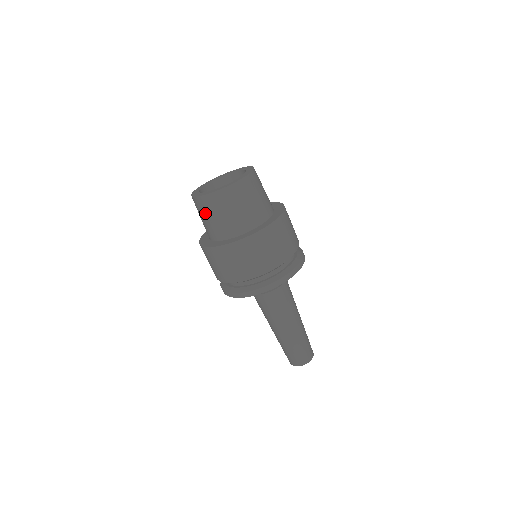
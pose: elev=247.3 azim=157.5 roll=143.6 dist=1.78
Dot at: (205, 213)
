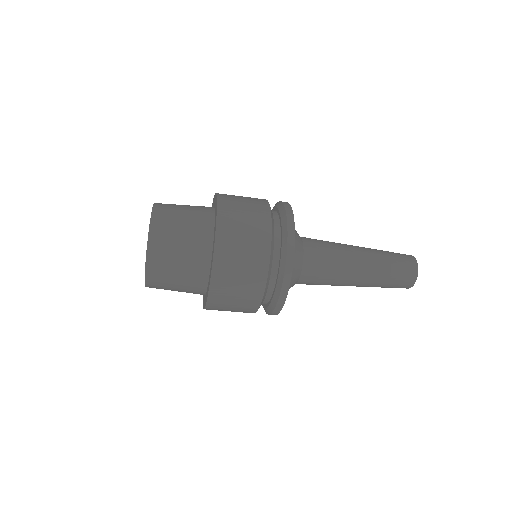
Dot at: (168, 282)
